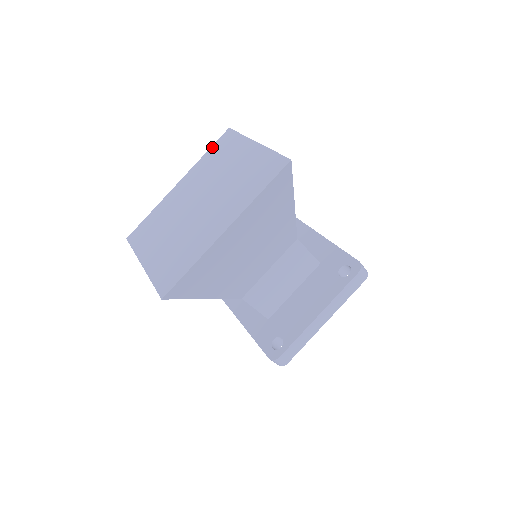
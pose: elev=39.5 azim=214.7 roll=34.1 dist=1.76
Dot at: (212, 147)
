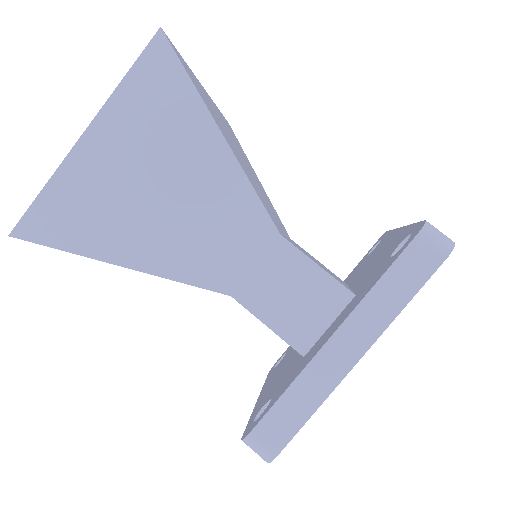
Dot at: occluded
